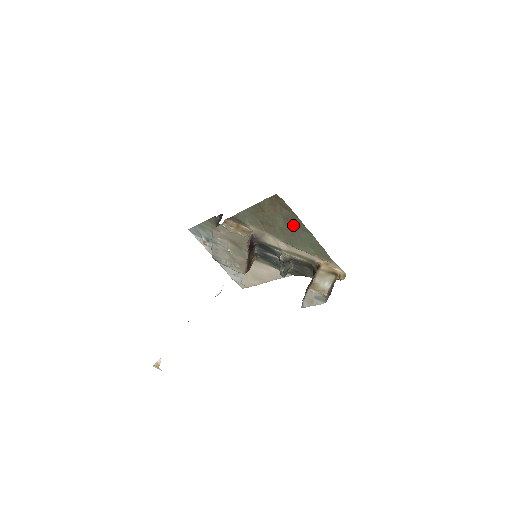
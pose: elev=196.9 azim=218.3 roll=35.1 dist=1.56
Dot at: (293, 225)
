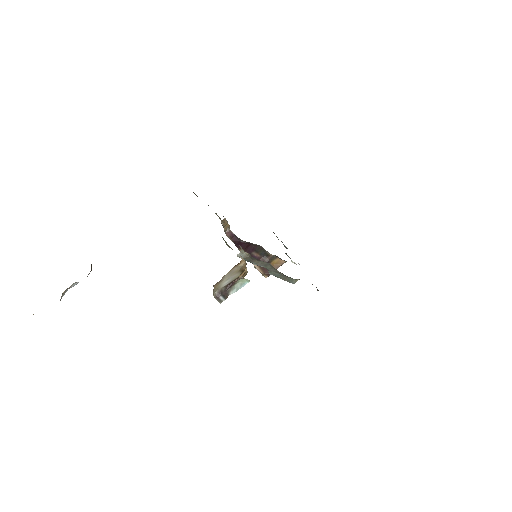
Dot at: occluded
